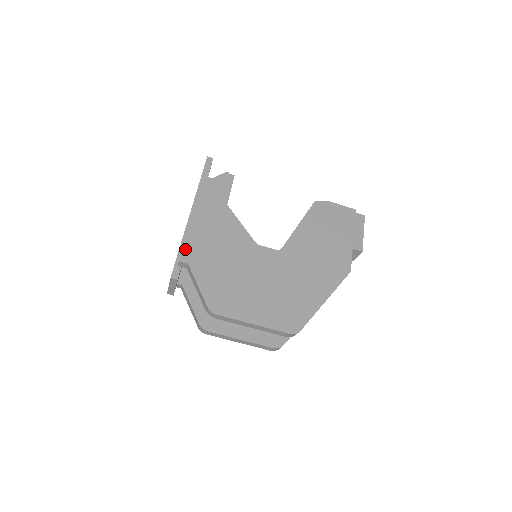
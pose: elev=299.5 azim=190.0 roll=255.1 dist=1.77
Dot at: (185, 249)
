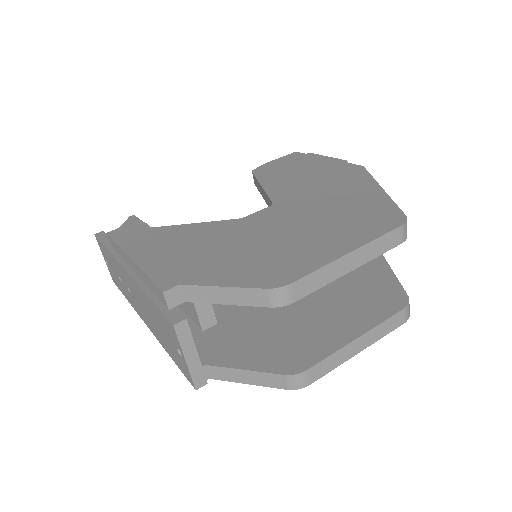
Dot at: (156, 280)
